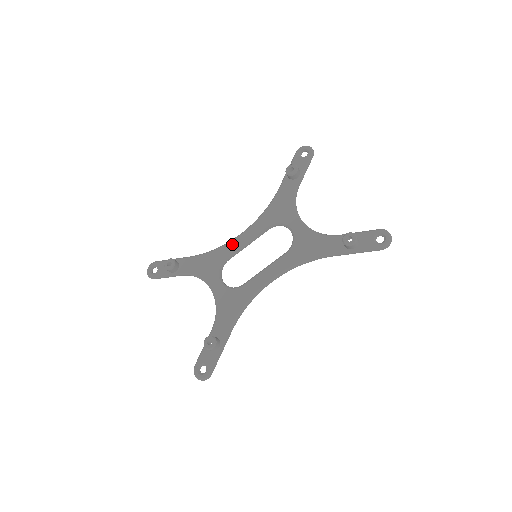
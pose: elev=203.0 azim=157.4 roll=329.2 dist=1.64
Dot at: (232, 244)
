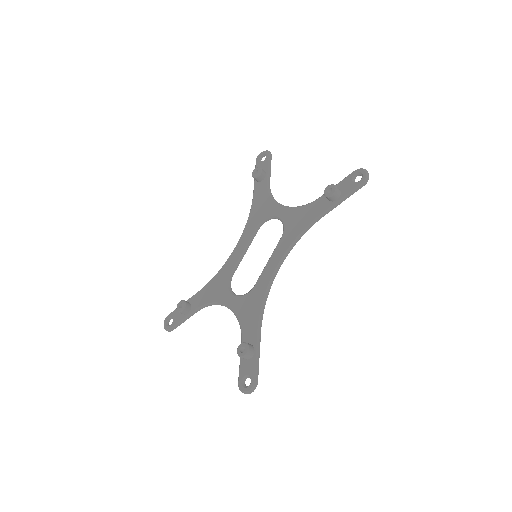
Dot at: (231, 259)
